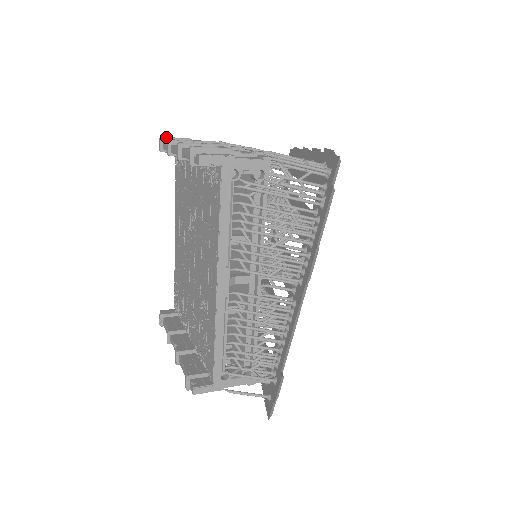
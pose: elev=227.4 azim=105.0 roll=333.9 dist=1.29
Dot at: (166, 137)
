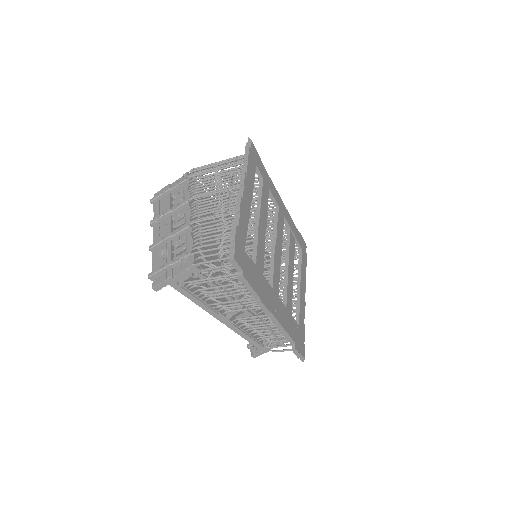
Dot at: (153, 199)
